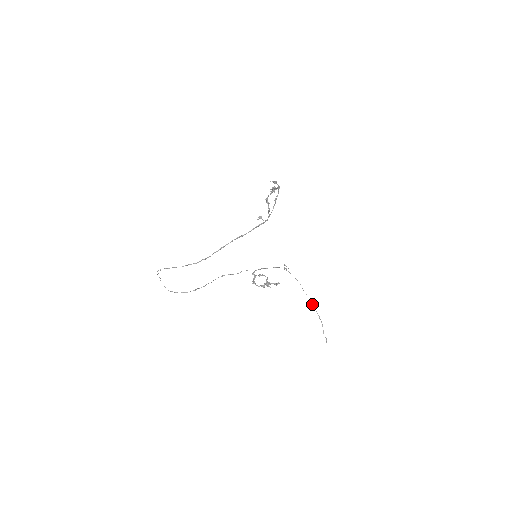
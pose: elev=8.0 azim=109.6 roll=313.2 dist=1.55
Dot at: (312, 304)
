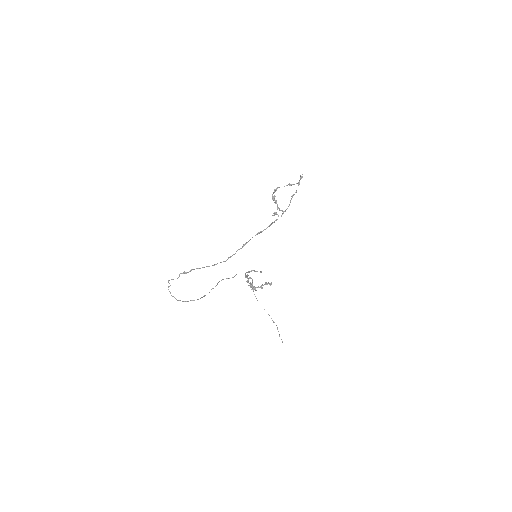
Dot at: occluded
